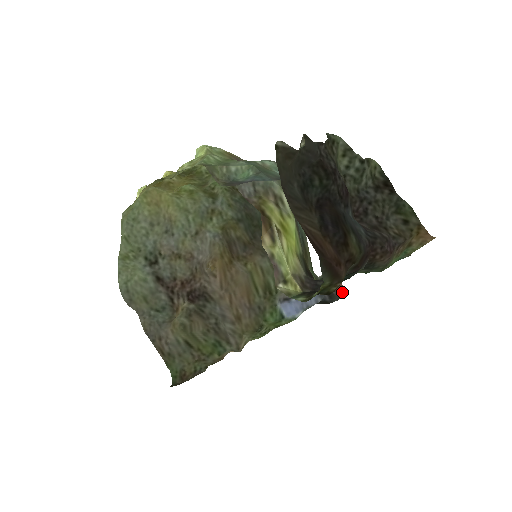
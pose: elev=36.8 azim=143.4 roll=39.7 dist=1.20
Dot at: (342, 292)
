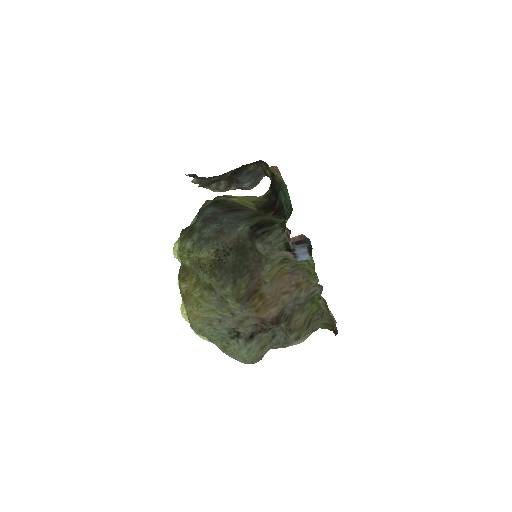
Dot at: (305, 236)
